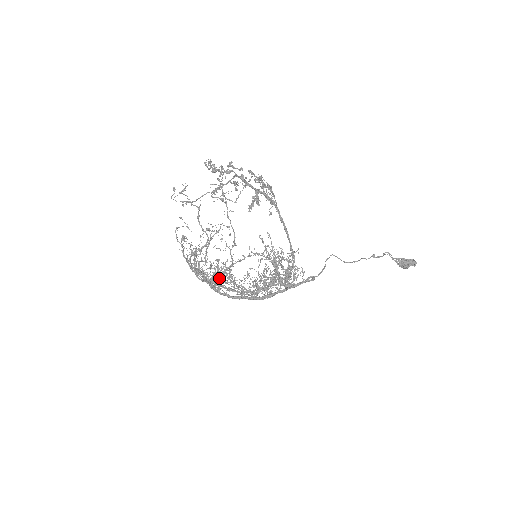
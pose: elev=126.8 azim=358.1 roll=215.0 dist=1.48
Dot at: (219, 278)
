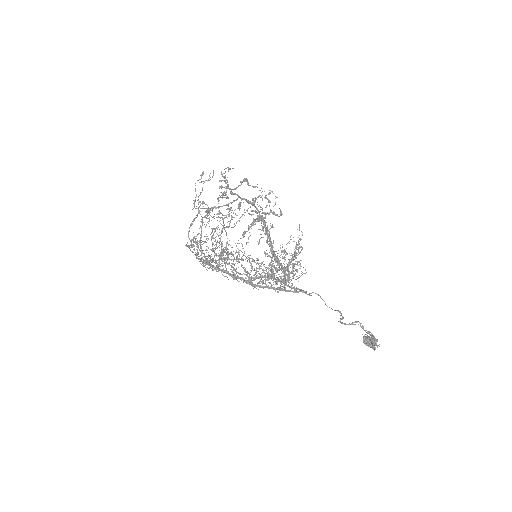
Dot at: occluded
